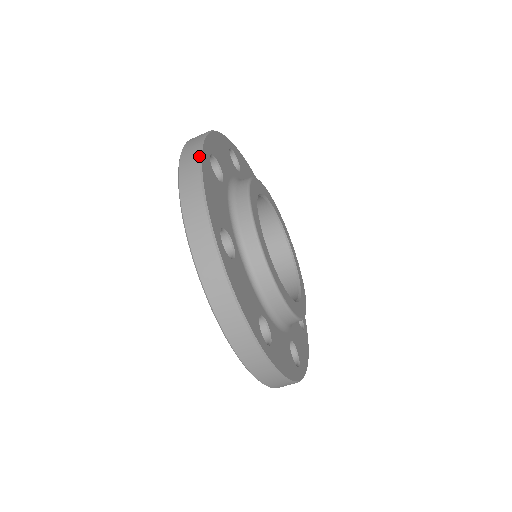
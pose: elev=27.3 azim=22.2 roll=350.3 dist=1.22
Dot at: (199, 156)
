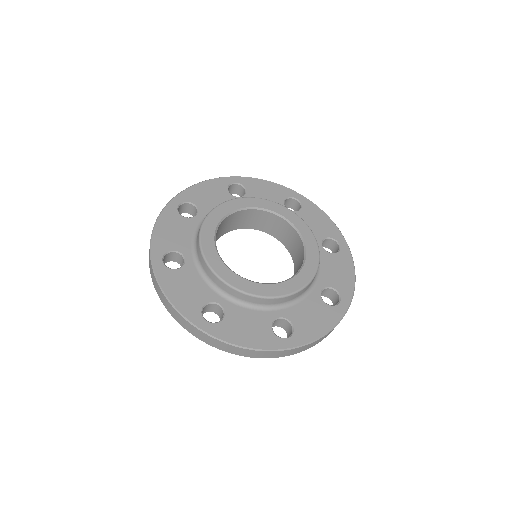
Dot at: (162, 210)
